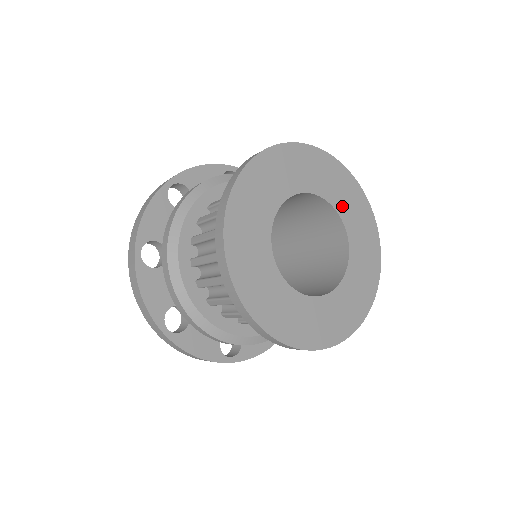
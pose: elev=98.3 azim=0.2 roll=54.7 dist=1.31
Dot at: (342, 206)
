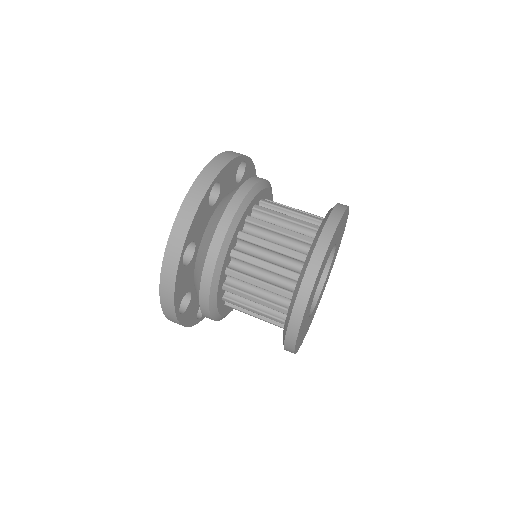
Dot at: occluded
